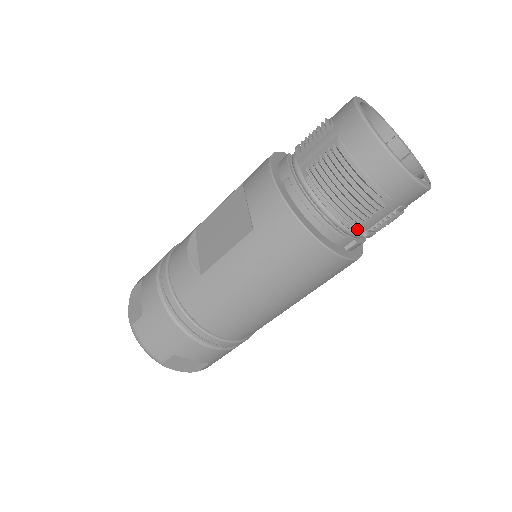
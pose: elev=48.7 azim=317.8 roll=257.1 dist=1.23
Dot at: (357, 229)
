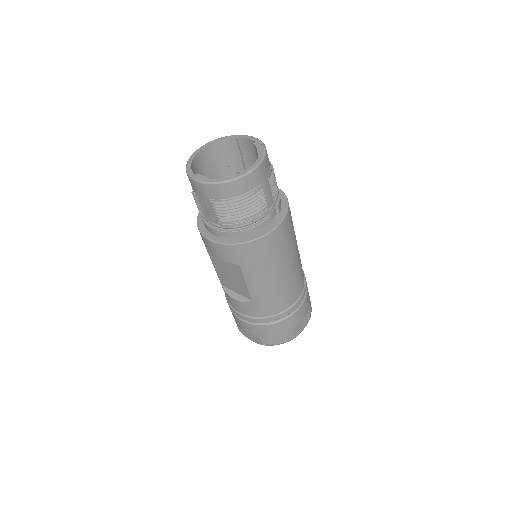
Dot at: (269, 206)
